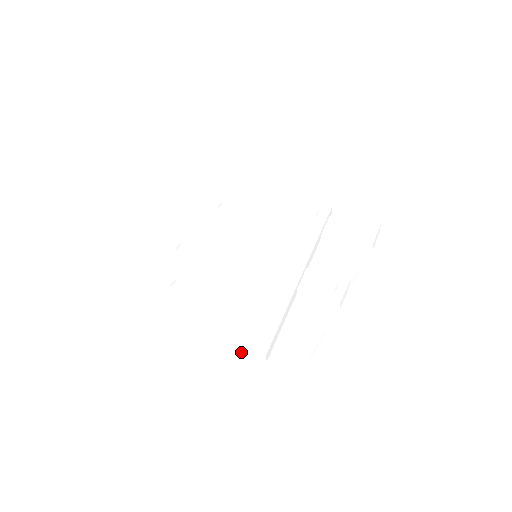
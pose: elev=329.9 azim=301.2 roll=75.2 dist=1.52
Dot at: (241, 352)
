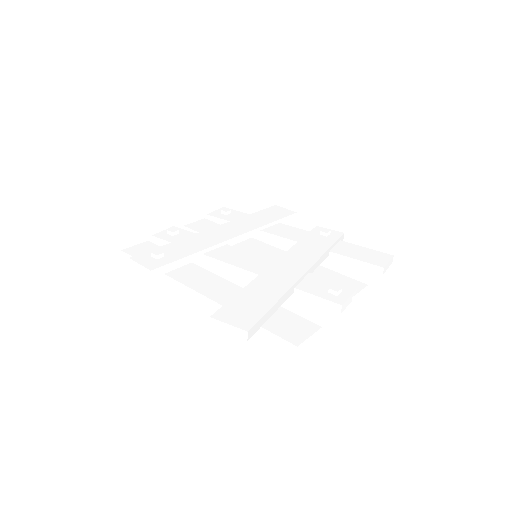
Dot at: (220, 326)
